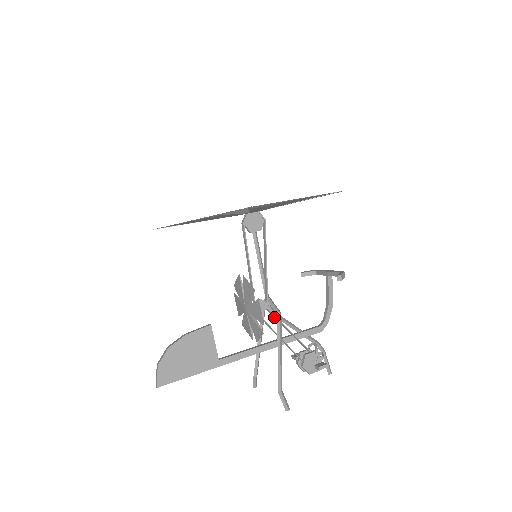
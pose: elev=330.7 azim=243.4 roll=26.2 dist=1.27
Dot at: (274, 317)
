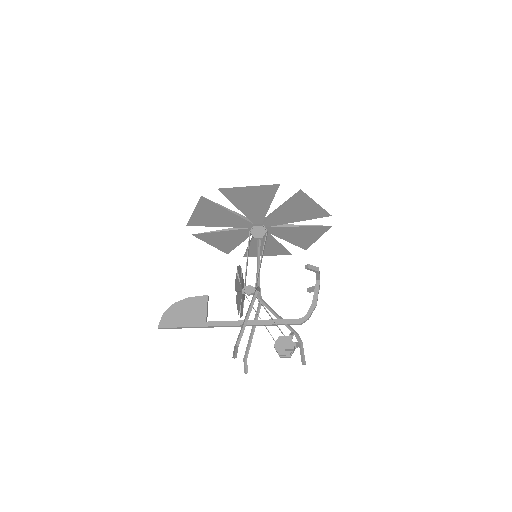
Dot at: (260, 302)
